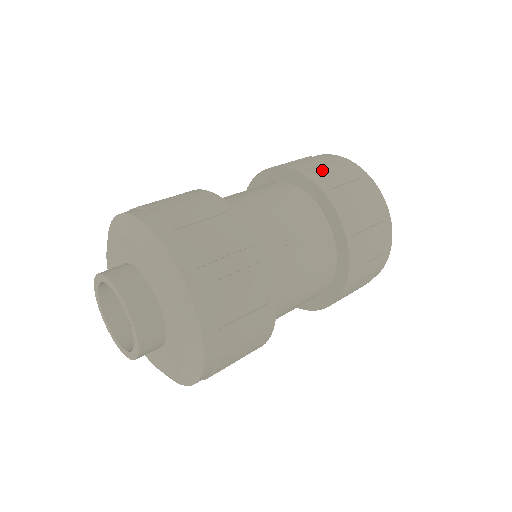
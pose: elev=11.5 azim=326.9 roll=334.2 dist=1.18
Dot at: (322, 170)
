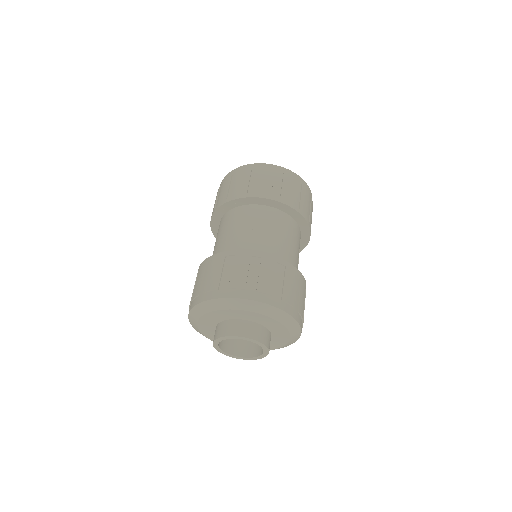
Dot at: (298, 198)
